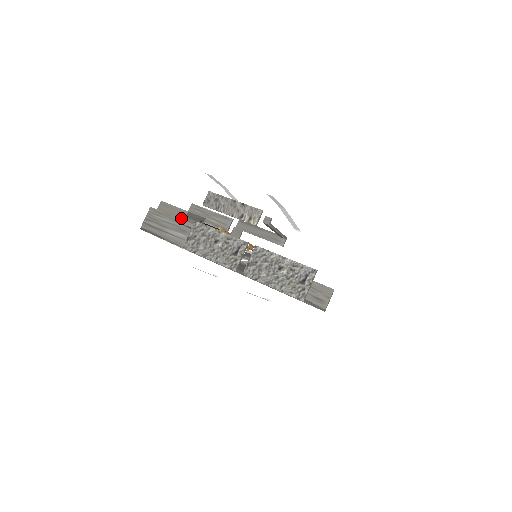
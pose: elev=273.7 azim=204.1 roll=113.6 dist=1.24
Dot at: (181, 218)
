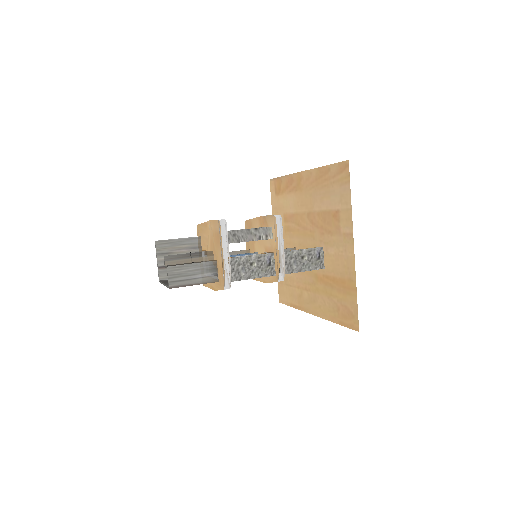
Dot at: (193, 261)
